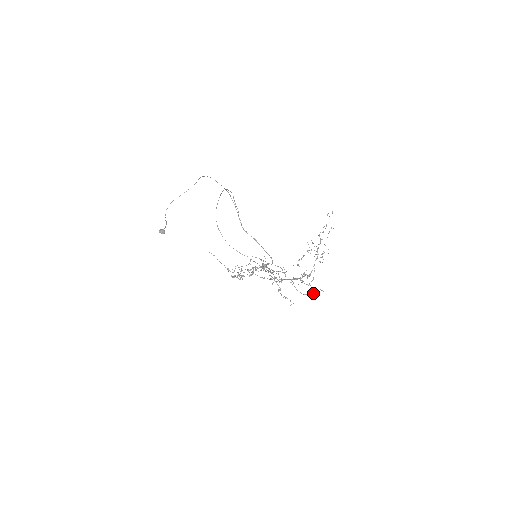
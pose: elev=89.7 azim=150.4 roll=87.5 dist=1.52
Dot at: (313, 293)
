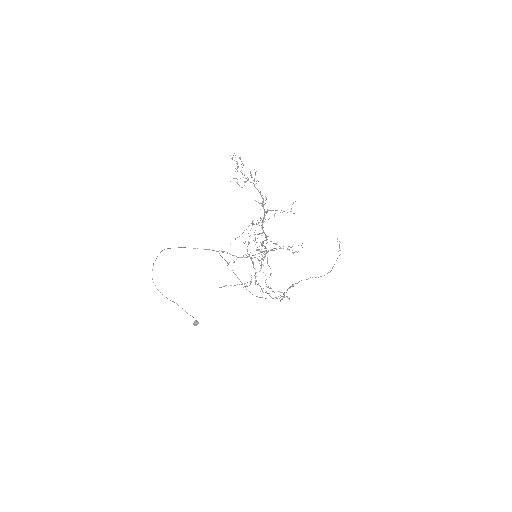
Dot at: (293, 213)
